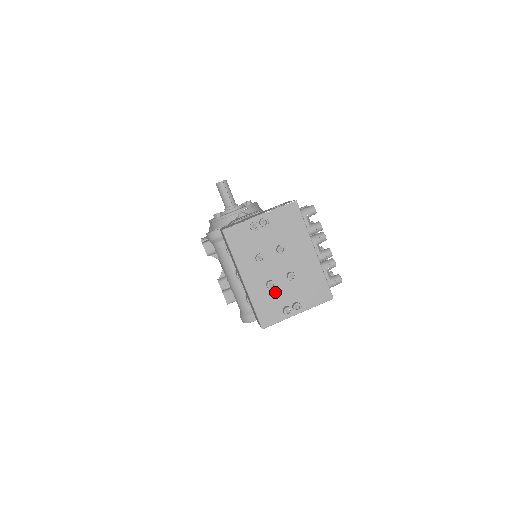
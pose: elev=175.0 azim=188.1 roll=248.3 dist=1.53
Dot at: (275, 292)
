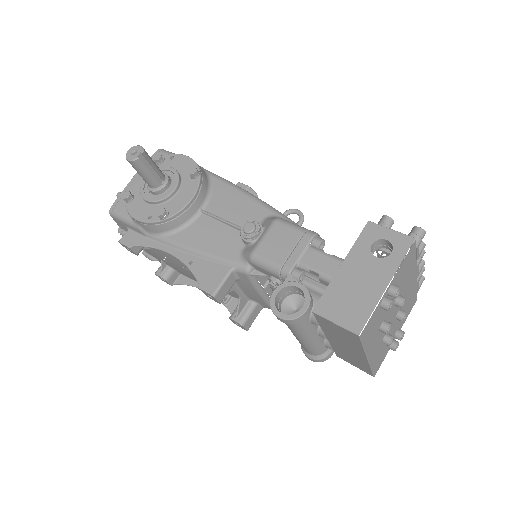
Dot at: occluded
